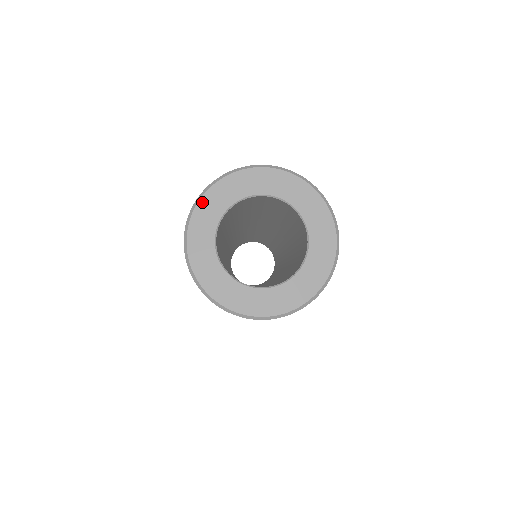
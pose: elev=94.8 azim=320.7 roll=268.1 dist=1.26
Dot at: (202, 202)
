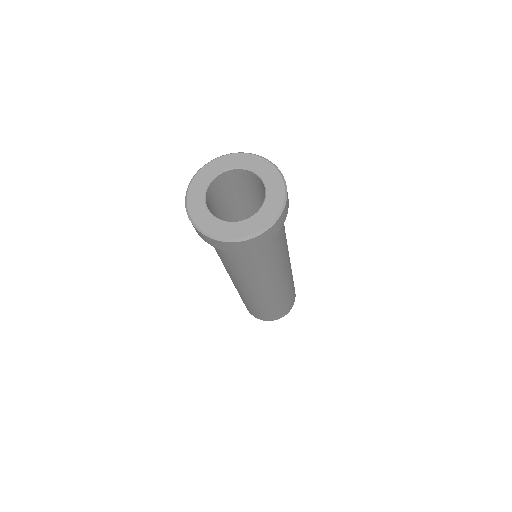
Dot at: (190, 192)
